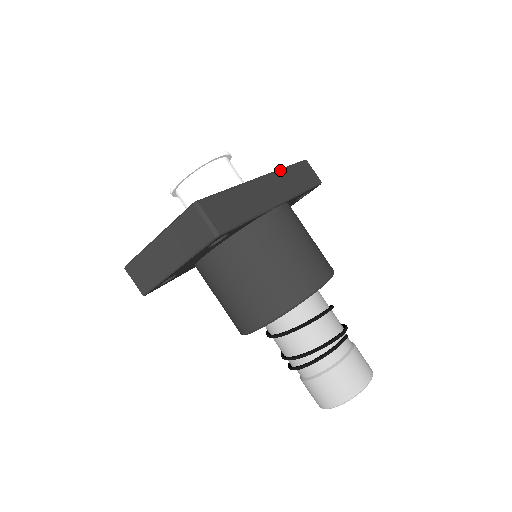
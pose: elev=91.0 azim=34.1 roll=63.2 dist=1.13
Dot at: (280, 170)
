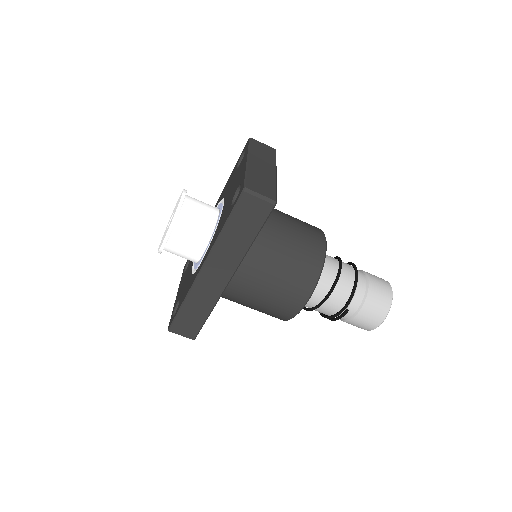
Dot at: (216, 244)
